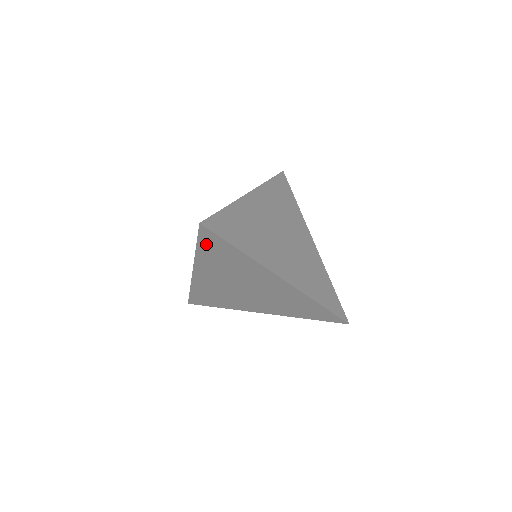
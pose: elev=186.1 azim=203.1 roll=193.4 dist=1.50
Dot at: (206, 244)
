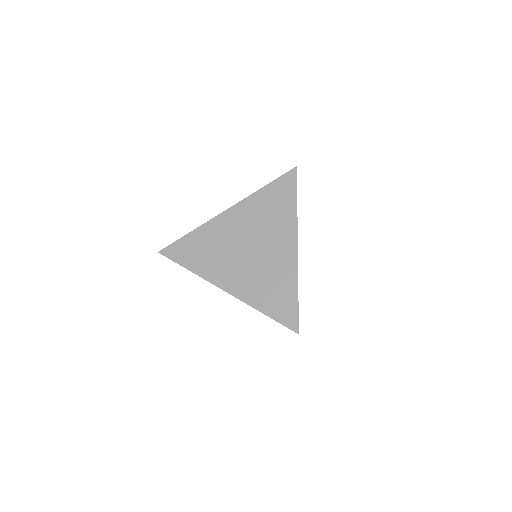
Dot at: (277, 186)
